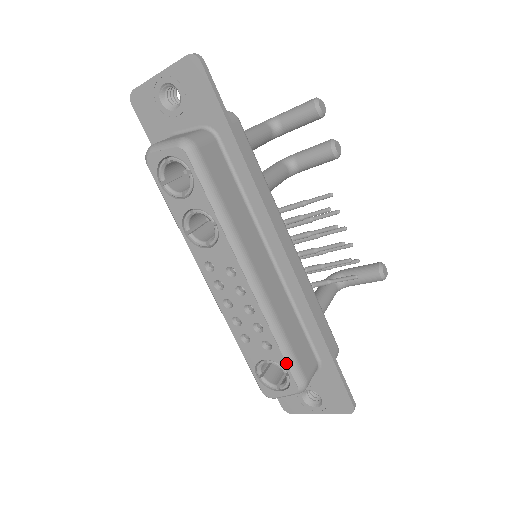
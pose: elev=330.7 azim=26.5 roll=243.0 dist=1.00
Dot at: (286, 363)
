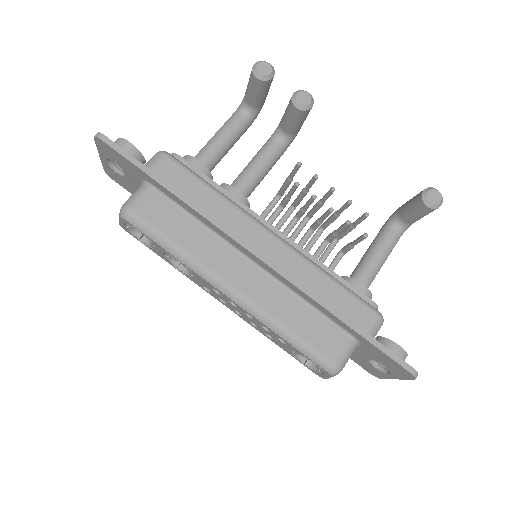
Dot at: (303, 354)
